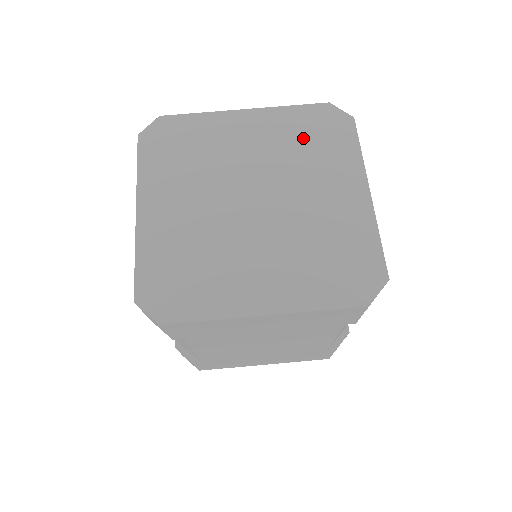
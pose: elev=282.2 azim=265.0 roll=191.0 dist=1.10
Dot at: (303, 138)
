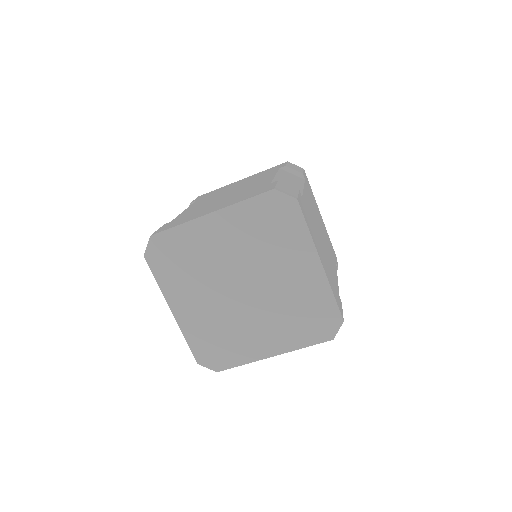
Dot at: (262, 229)
